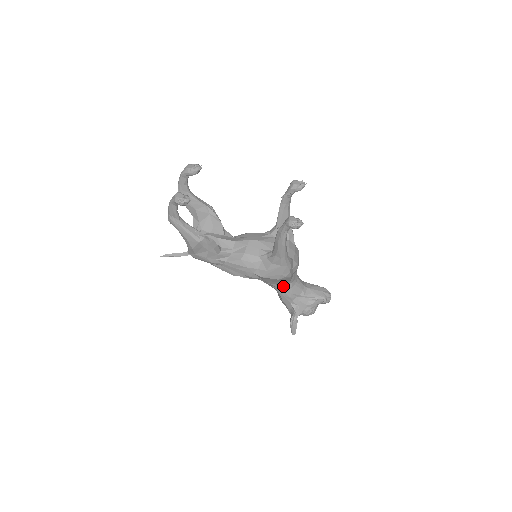
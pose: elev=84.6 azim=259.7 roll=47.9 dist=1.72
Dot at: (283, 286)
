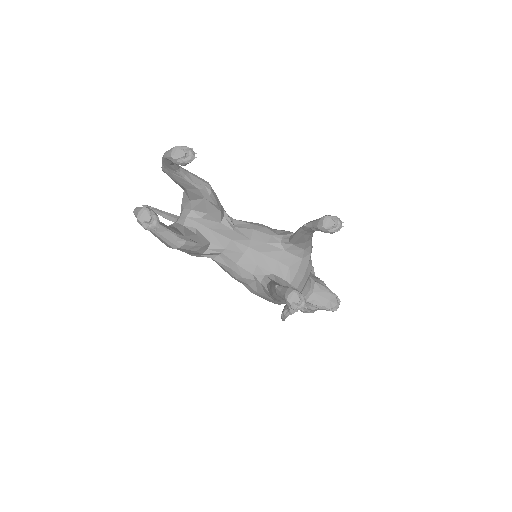
Dot at: occluded
